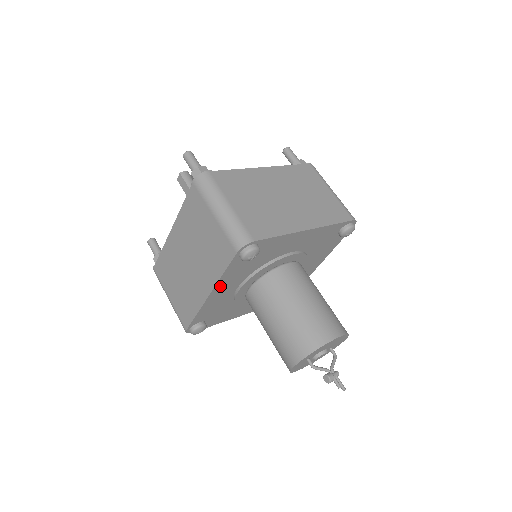
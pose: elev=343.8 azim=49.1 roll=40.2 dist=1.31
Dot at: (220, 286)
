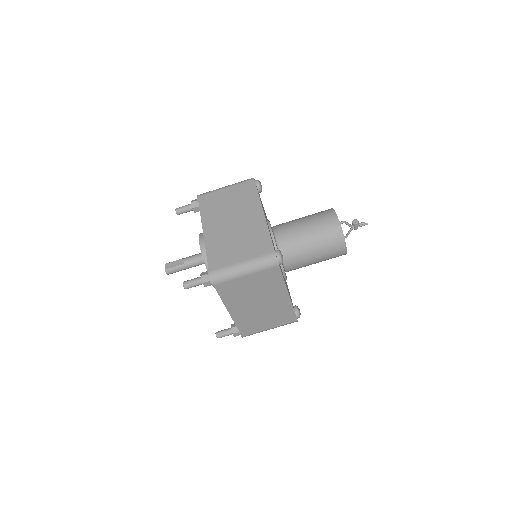
Dot at: (263, 210)
